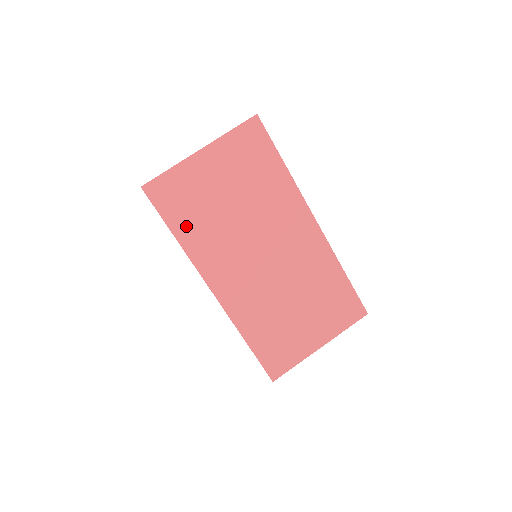
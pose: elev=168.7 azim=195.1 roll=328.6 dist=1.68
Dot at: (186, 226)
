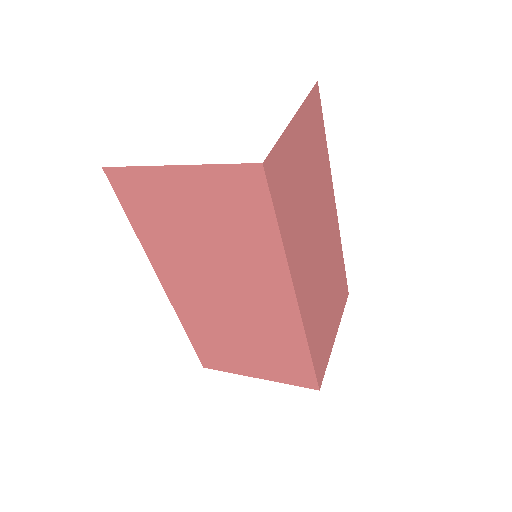
Dot at: (286, 218)
